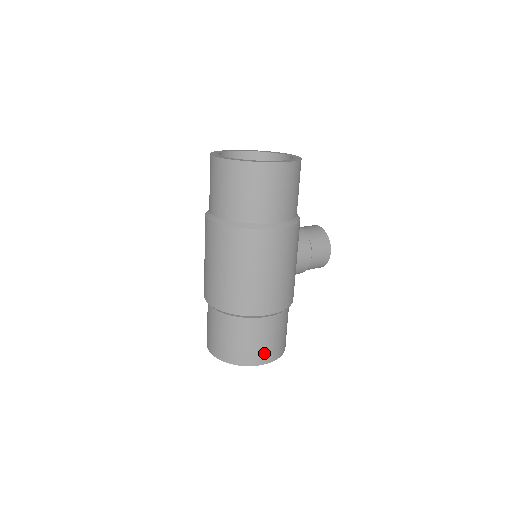
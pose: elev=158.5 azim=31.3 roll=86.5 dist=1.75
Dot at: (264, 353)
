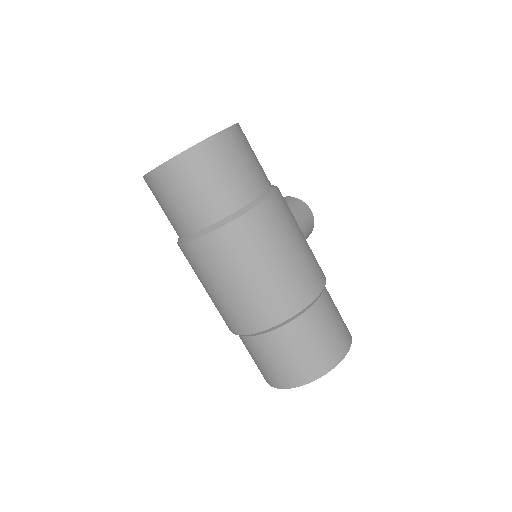
Dot at: (341, 339)
